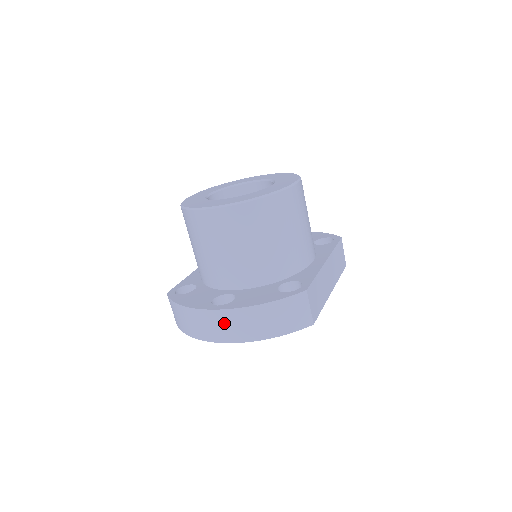
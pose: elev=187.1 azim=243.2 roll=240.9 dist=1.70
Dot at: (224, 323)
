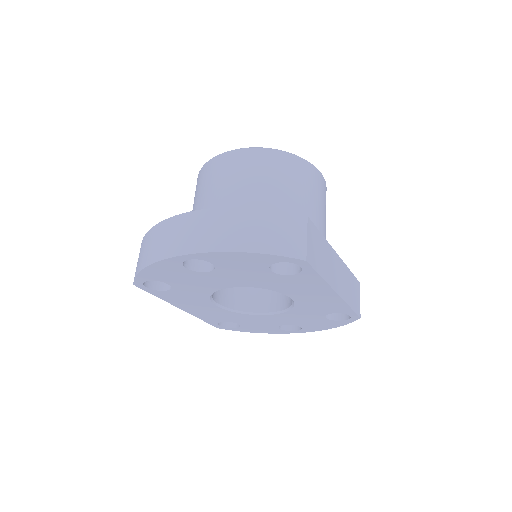
Dot at: (195, 227)
